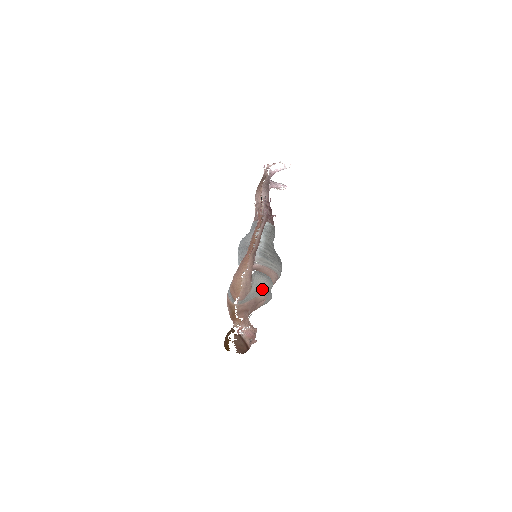
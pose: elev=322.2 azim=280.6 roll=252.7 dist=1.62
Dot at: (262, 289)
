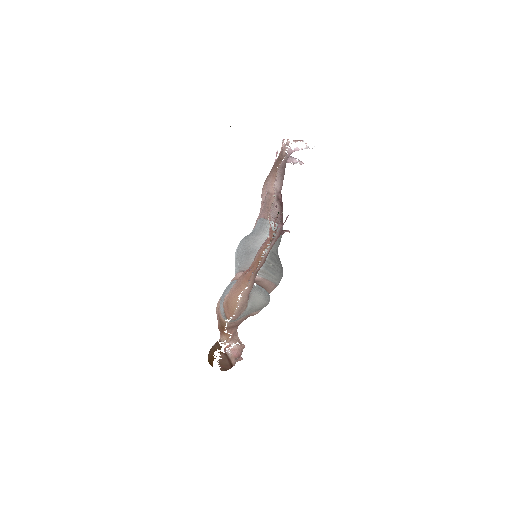
Dot at: (258, 307)
